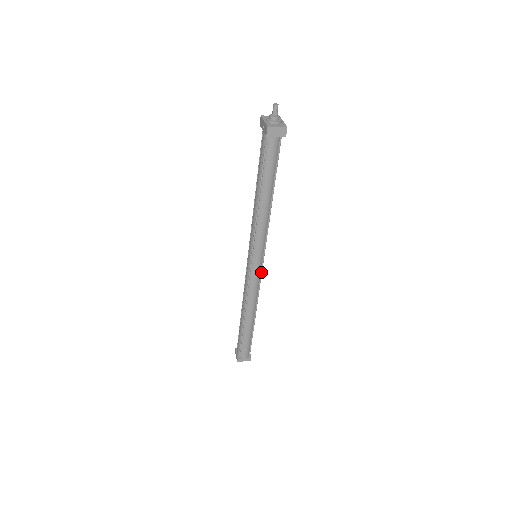
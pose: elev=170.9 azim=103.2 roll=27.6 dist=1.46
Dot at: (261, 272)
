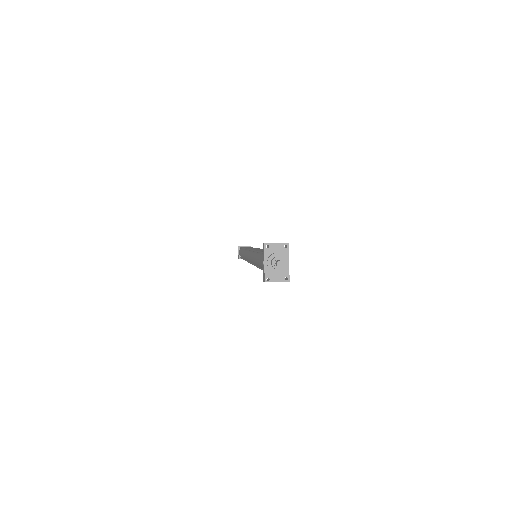
Dot at: occluded
